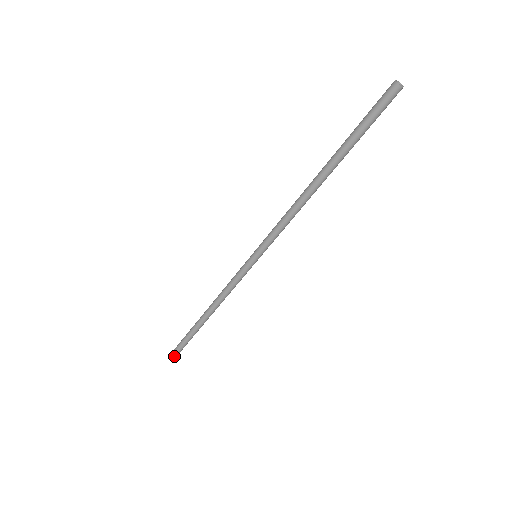
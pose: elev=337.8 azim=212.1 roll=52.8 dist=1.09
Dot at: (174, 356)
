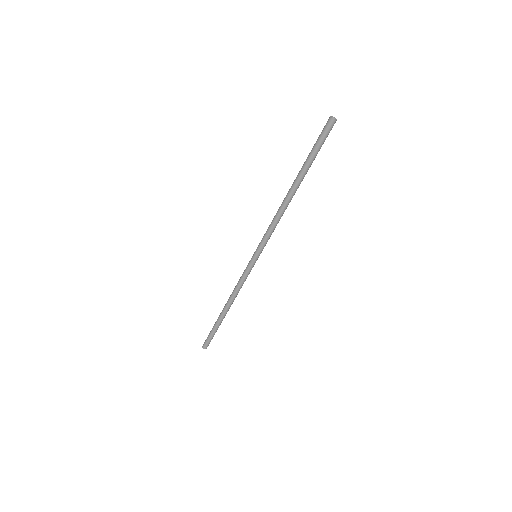
Dot at: occluded
